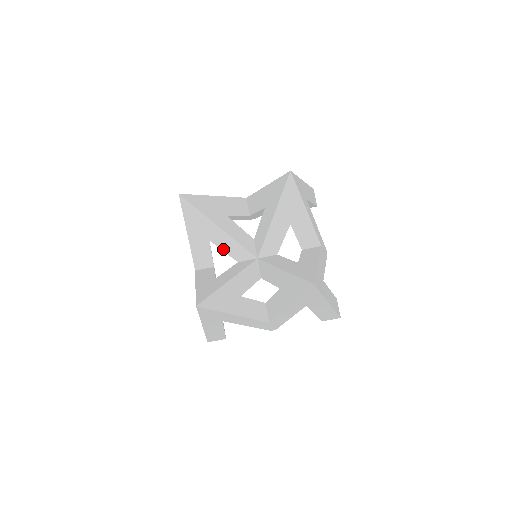
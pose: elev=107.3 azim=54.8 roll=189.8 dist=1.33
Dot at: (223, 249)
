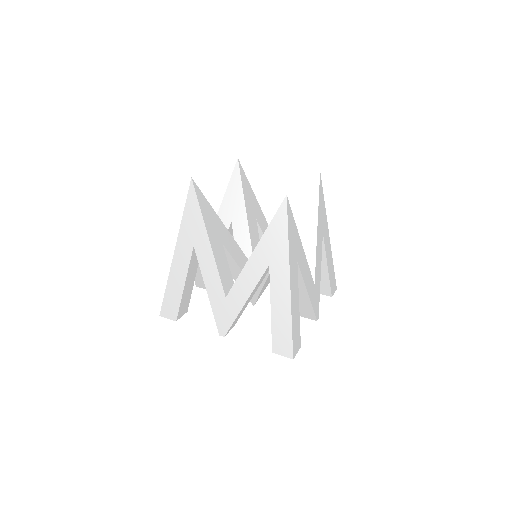
Dot at: (233, 257)
